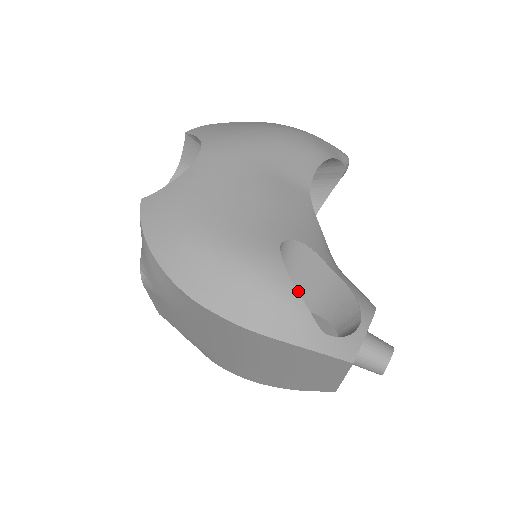
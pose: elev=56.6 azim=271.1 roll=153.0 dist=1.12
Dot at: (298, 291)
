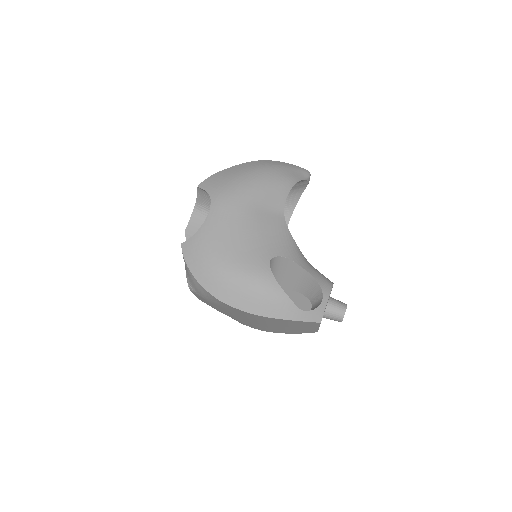
Dot at: (285, 280)
